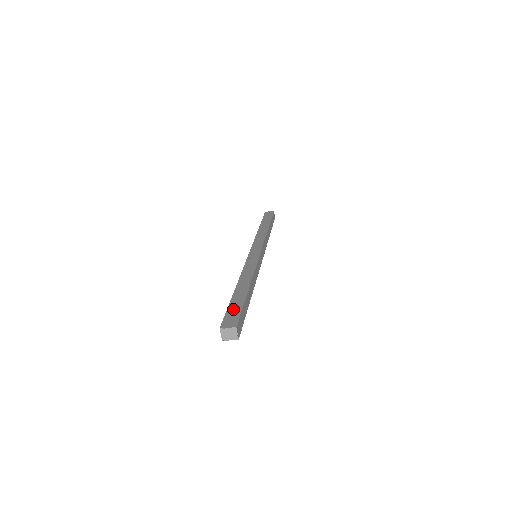
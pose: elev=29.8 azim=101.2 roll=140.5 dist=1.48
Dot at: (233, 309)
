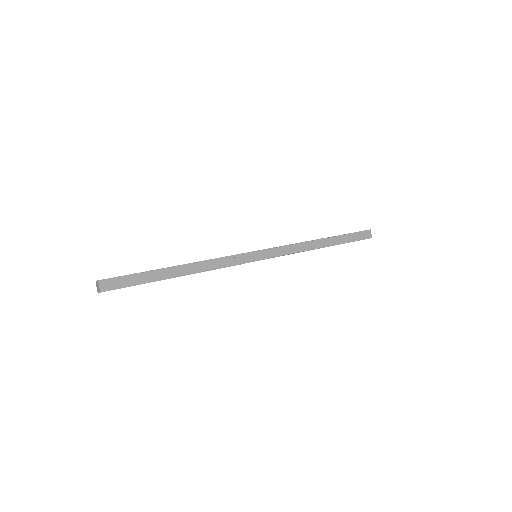
Dot at: occluded
